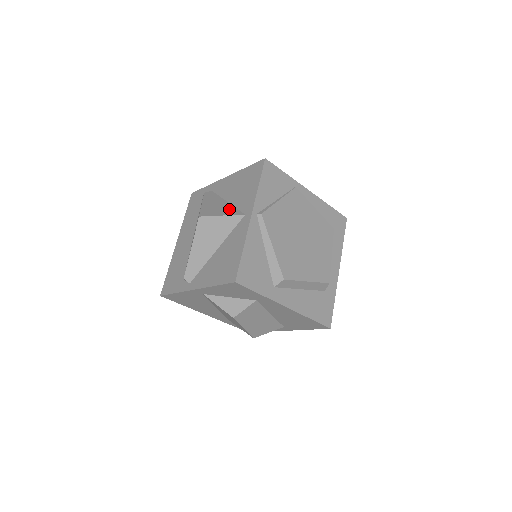
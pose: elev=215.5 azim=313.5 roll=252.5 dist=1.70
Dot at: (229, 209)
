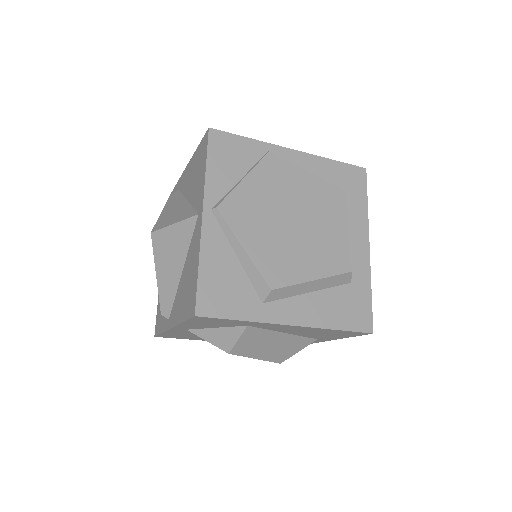
Dot at: (184, 211)
